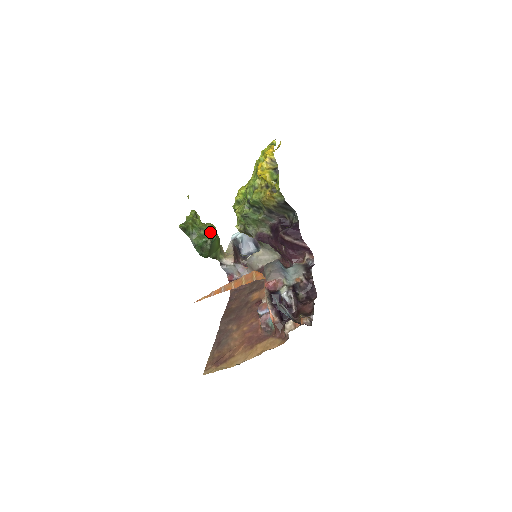
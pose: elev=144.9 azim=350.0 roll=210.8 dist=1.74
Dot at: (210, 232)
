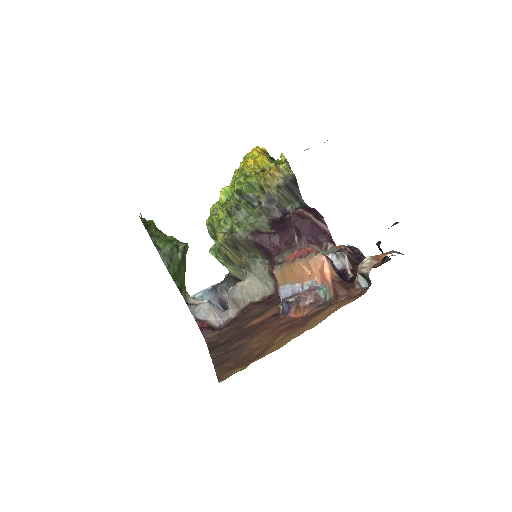
Dot at: occluded
